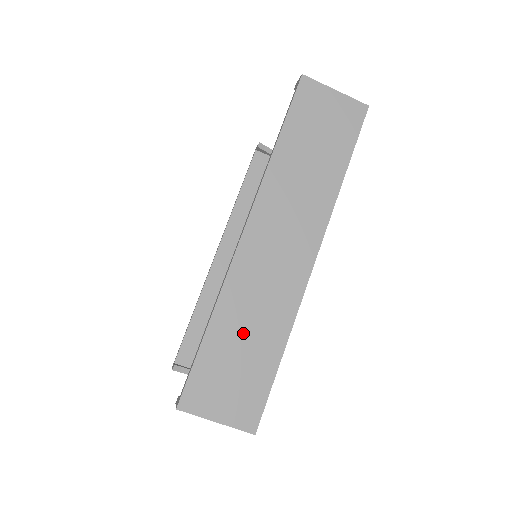
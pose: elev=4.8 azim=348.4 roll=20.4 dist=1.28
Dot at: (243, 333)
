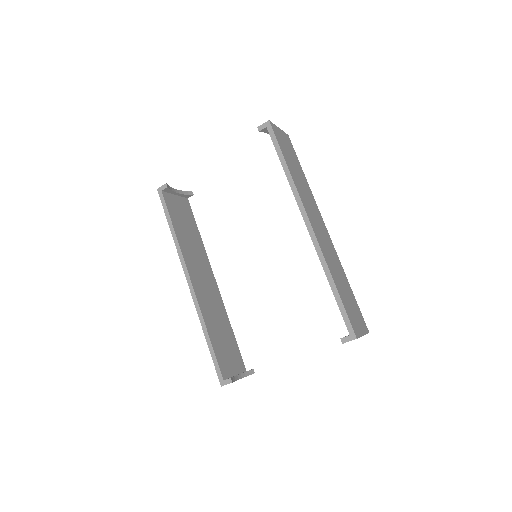
Dot at: (340, 281)
